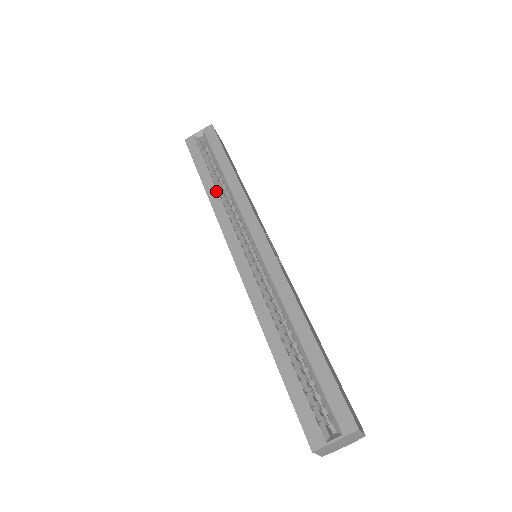
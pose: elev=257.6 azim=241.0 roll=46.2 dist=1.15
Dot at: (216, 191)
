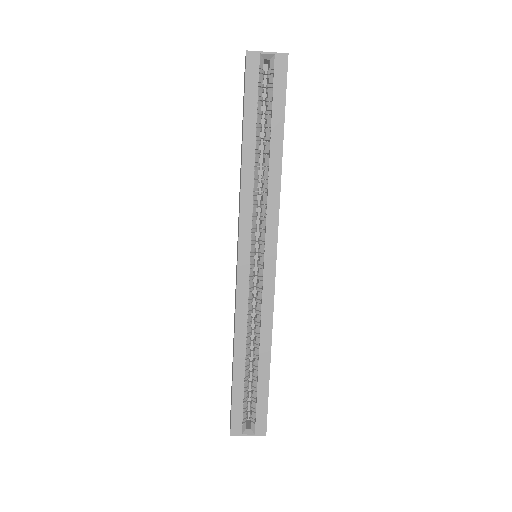
Dot at: (253, 168)
